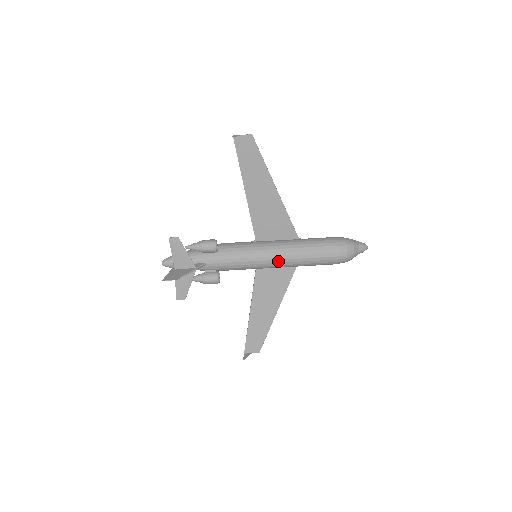
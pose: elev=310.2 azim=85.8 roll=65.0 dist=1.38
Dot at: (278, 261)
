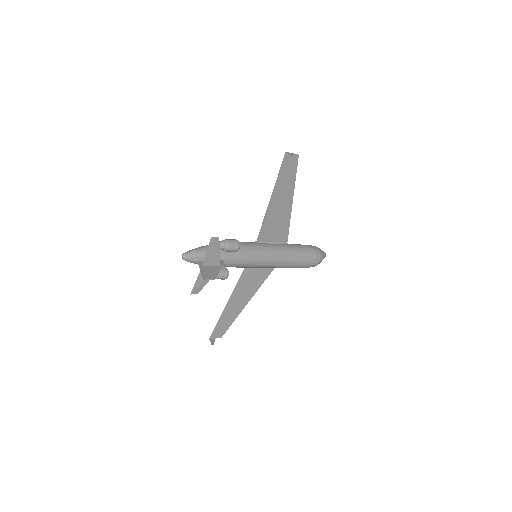
Dot at: (276, 263)
